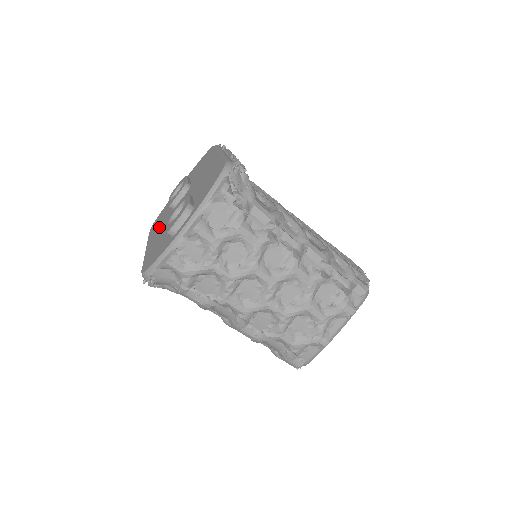
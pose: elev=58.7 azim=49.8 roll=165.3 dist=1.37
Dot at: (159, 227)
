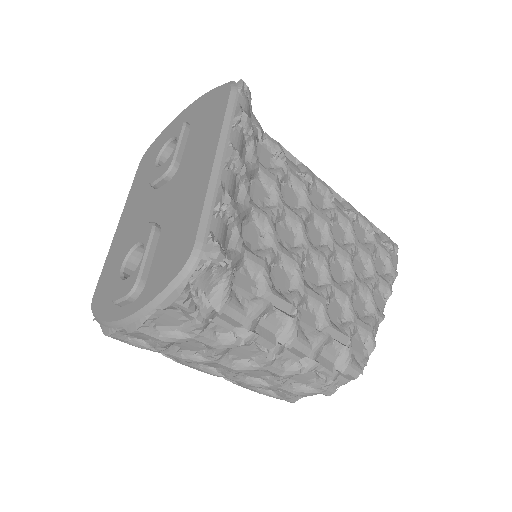
Dot at: (137, 199)
